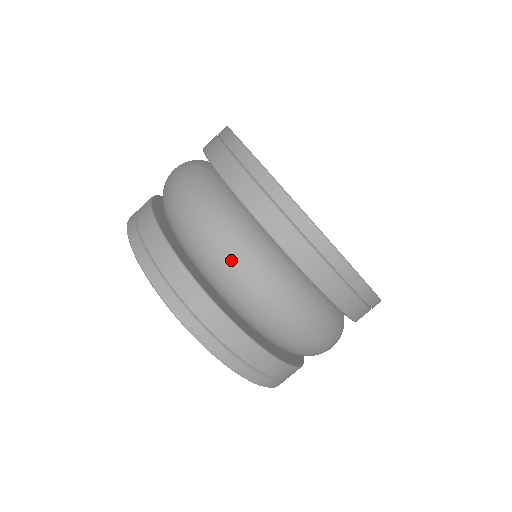
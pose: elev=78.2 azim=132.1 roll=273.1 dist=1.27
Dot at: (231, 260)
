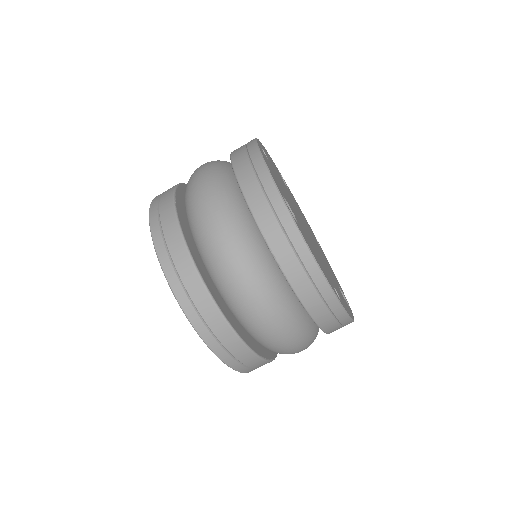
Dot at: (268, 321)
